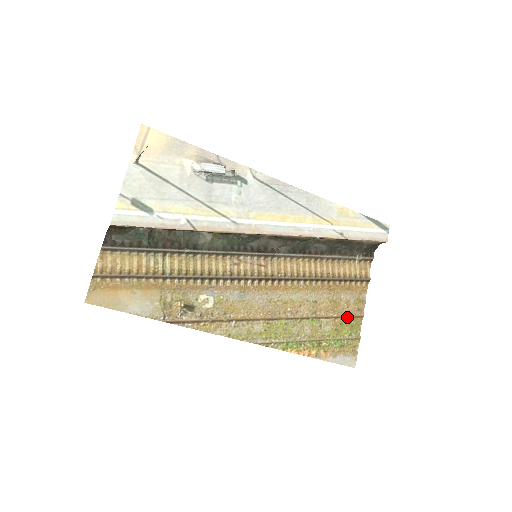
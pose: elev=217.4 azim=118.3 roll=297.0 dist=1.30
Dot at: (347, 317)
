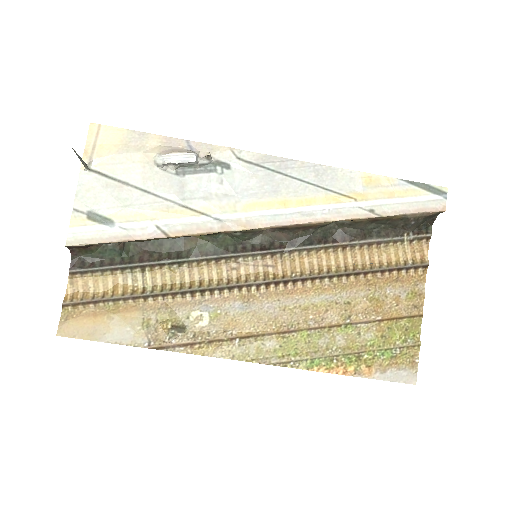
Dot at: (397, 318)
